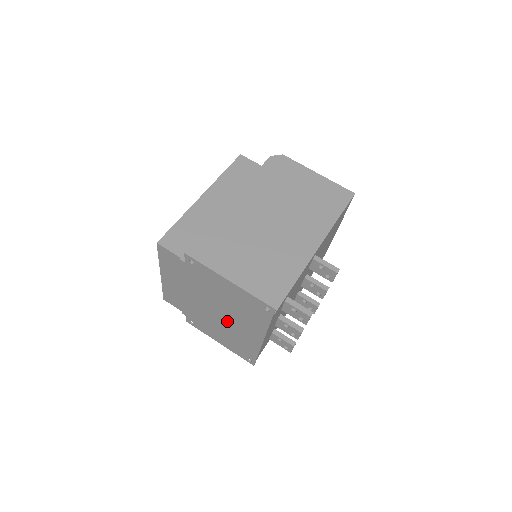
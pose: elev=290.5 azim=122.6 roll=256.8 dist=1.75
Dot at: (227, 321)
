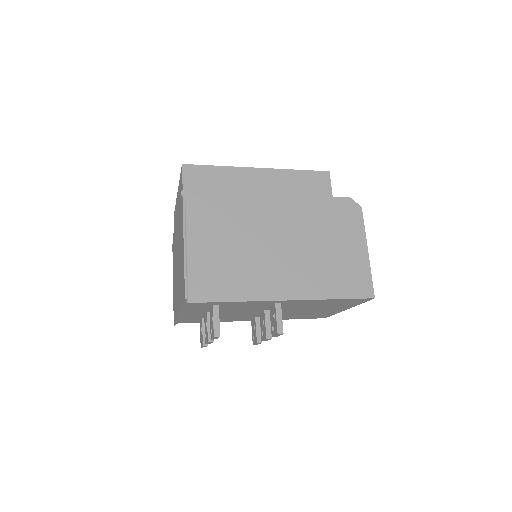
Dot at: (177, 273)
